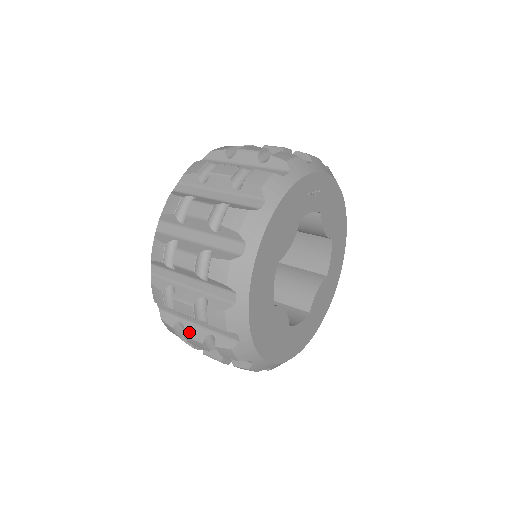
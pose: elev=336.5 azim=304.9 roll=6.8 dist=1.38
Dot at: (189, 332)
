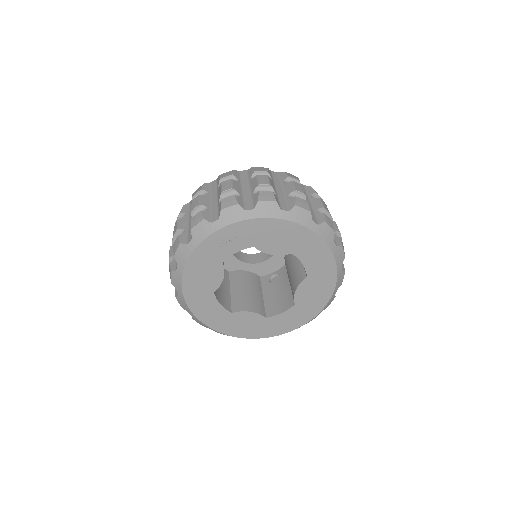
Dot at: occluded
